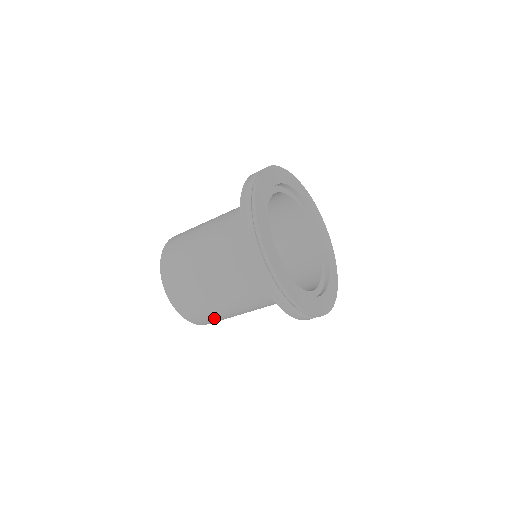
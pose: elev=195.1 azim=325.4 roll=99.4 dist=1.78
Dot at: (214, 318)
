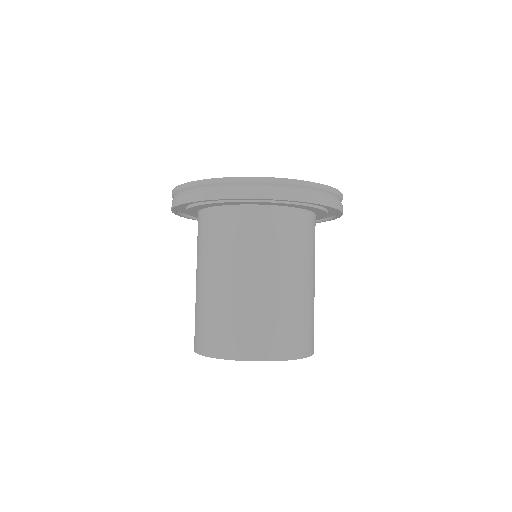
Dot at: (250, 327)
